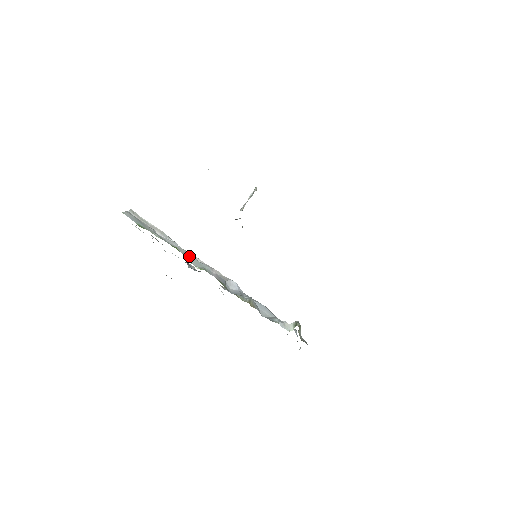
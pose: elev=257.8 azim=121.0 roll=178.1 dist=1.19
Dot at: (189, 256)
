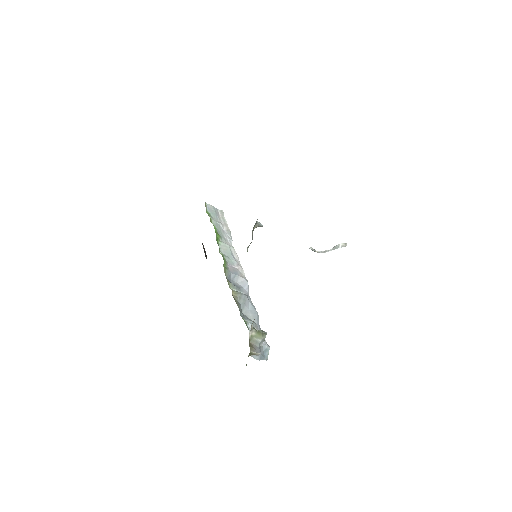
Dot at: (227, 247)
